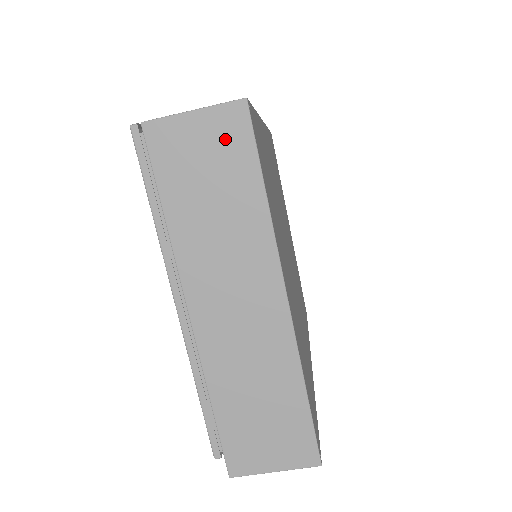
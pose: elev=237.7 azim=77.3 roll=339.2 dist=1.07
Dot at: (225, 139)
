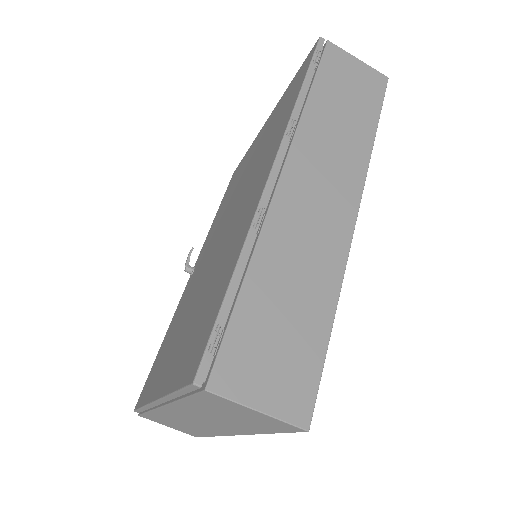
Dot at: (268, 423)
